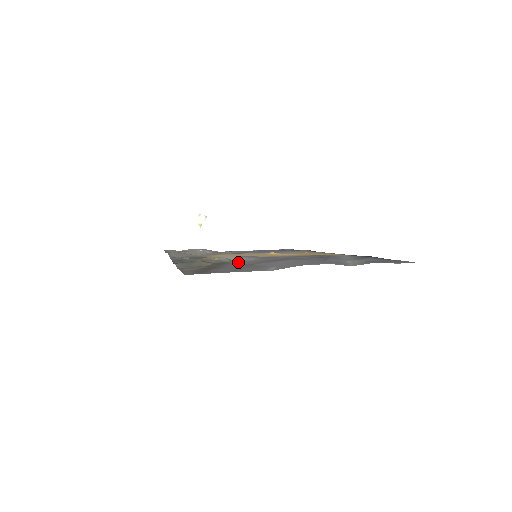
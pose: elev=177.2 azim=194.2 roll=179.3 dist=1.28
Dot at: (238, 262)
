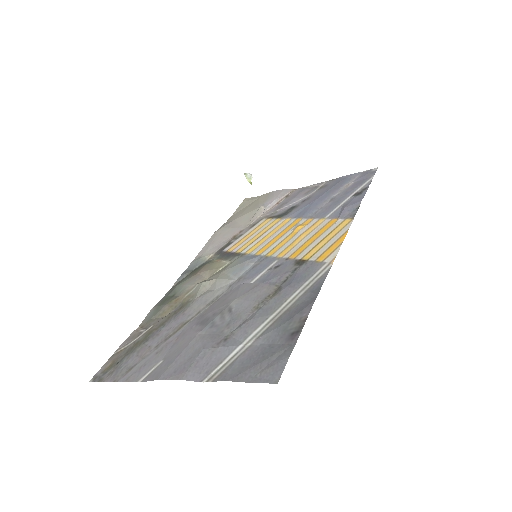
Dot at: (191, 308)
